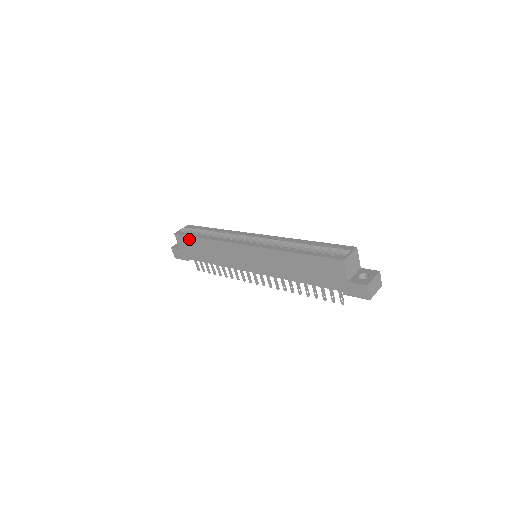
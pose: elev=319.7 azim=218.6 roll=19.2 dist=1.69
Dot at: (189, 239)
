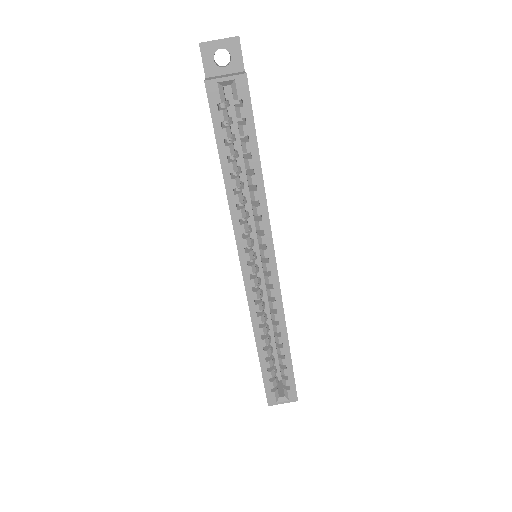
Dot at: (214, 129)
